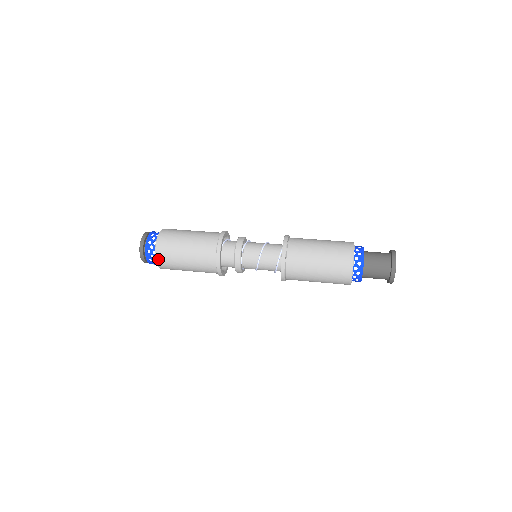
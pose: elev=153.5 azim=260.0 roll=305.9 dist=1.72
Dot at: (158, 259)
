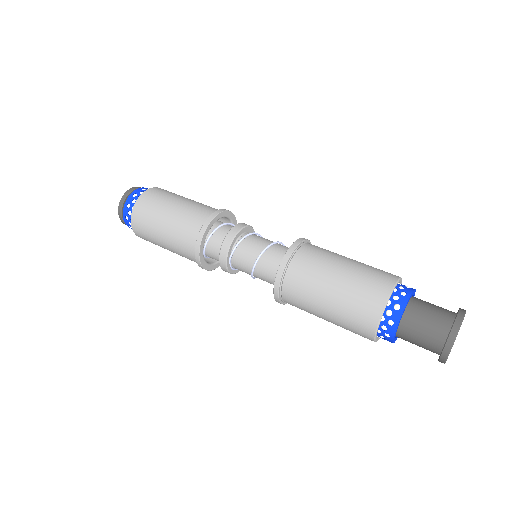
Dot at: (142, 238)
